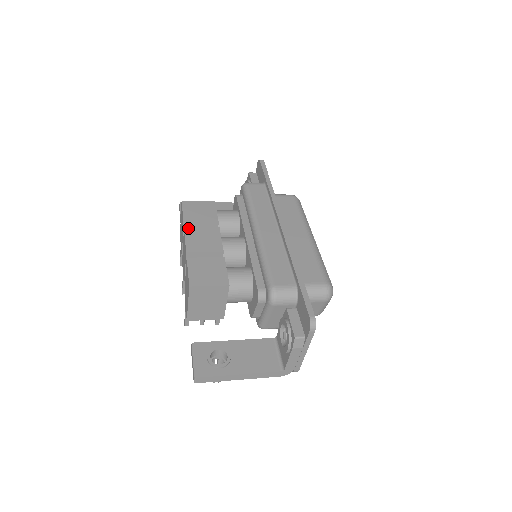
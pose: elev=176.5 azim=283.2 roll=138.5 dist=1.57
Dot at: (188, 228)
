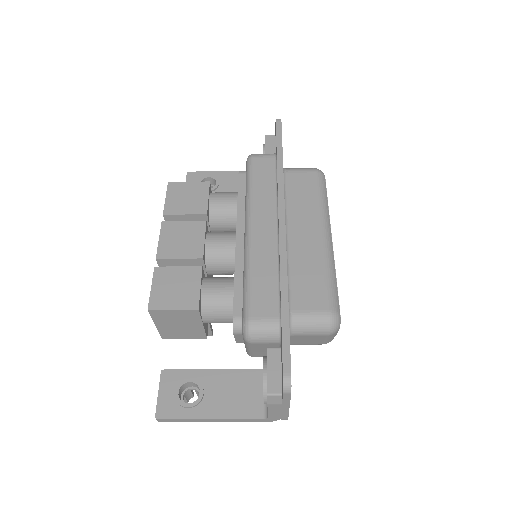
Dot at: (166, 222)
